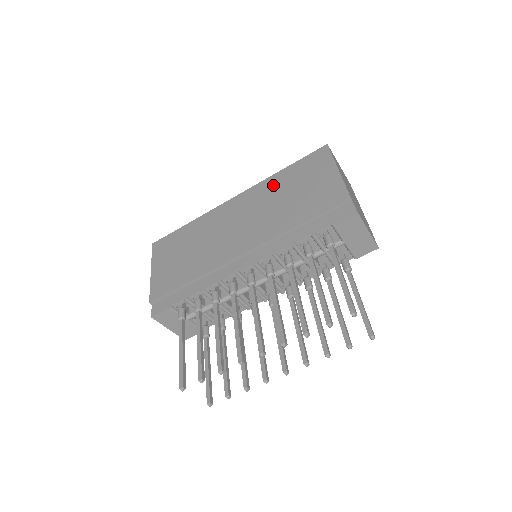
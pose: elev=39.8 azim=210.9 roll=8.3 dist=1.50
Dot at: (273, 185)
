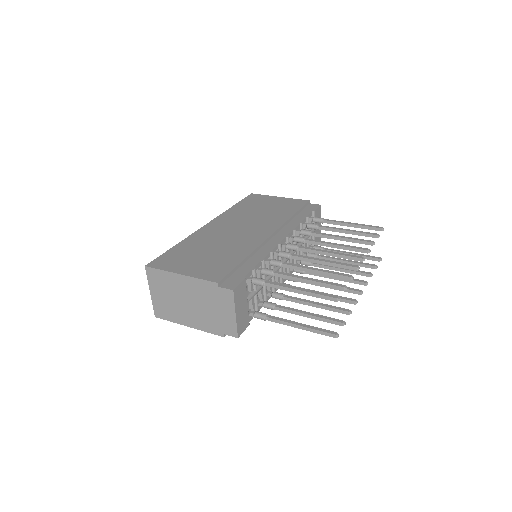
Dot at: (238, 211)
